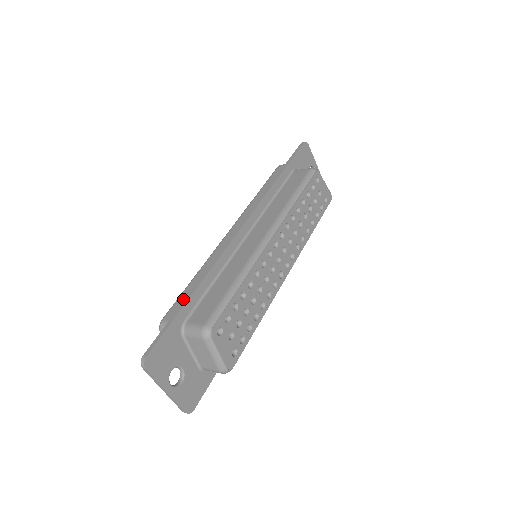
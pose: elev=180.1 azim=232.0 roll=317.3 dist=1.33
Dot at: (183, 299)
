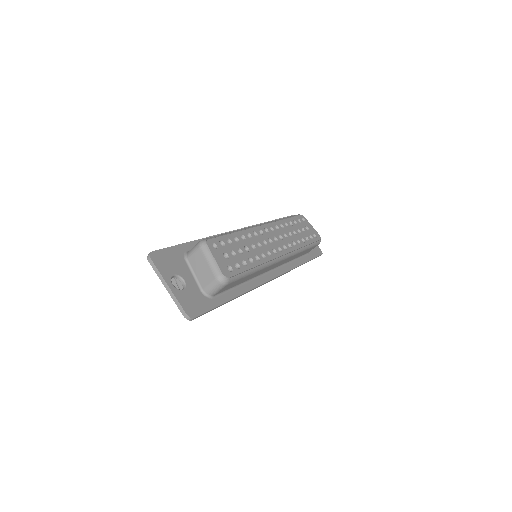
Dot at: occluded
